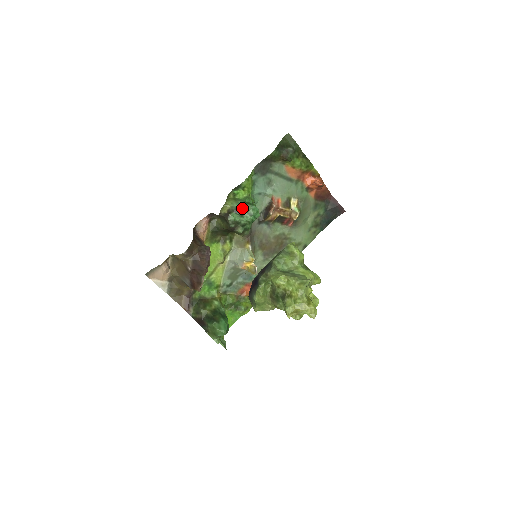
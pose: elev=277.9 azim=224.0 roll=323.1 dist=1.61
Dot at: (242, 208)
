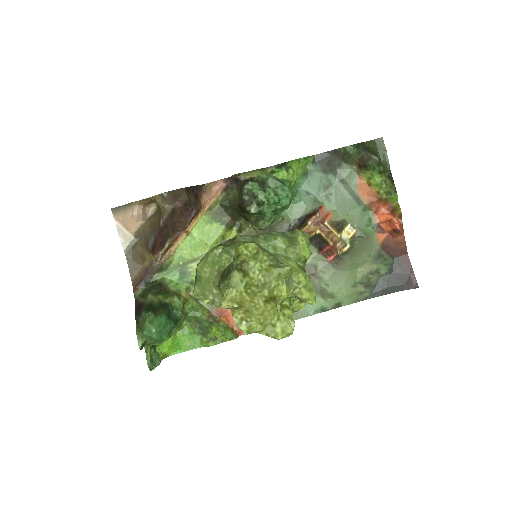
Dot at: (270, 181)
